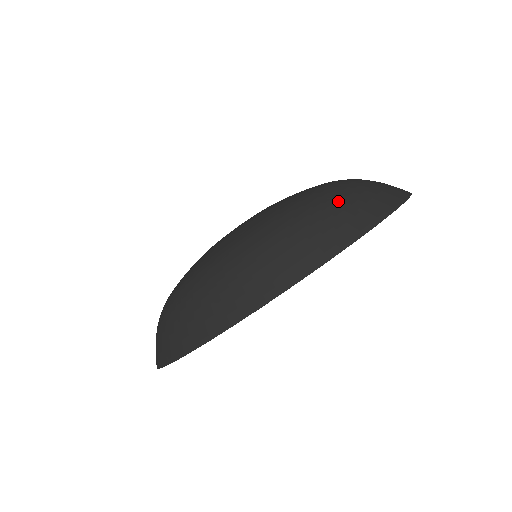
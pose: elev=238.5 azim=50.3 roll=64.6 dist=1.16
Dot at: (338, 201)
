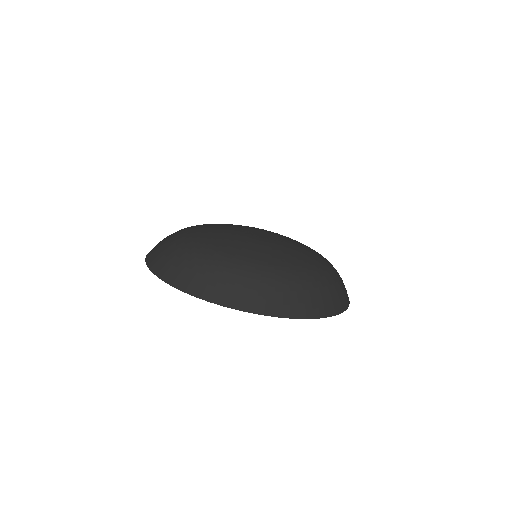
Dot at: (331, 288)
